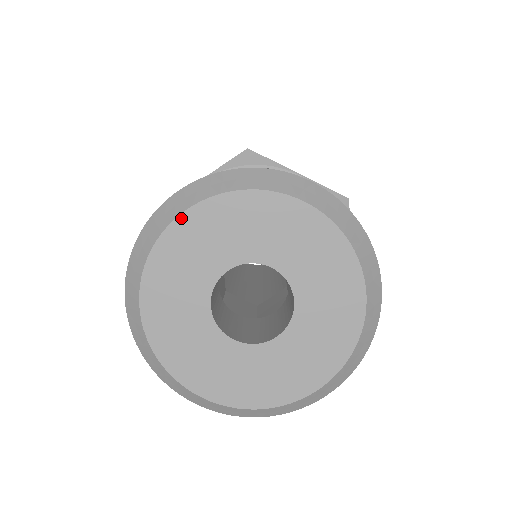
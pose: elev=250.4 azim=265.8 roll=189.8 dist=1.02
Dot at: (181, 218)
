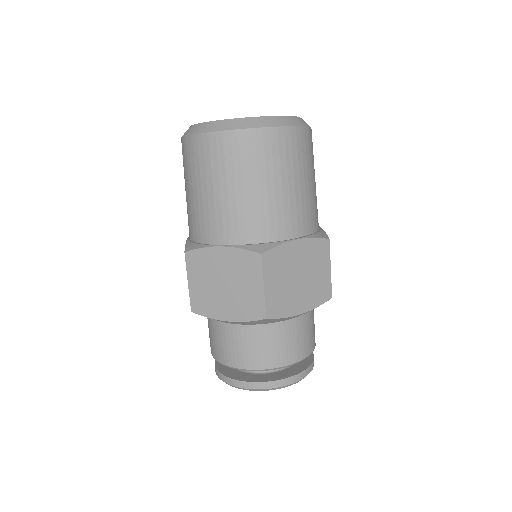
Dot at: occluded
